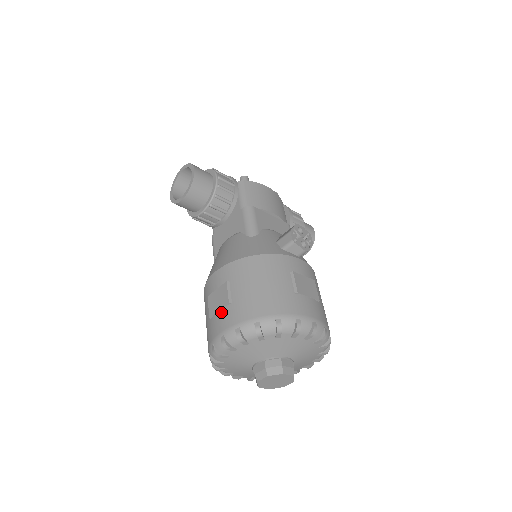
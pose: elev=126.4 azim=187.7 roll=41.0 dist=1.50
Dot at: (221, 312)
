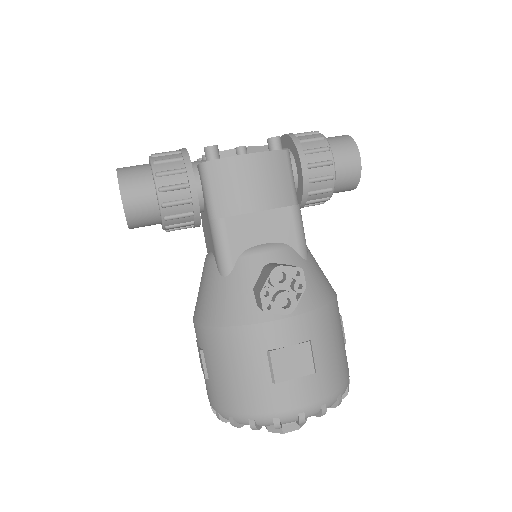
Dot at: (204, 378)
